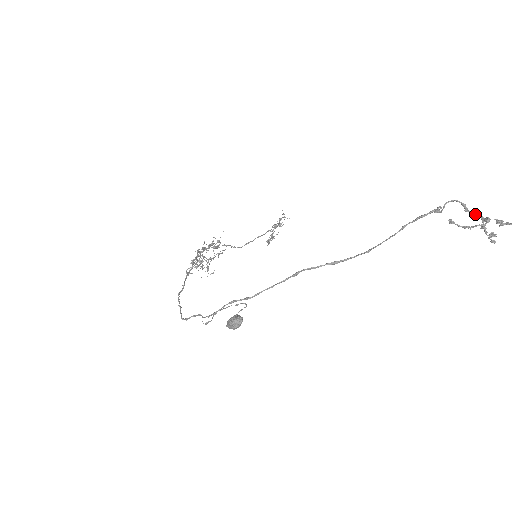
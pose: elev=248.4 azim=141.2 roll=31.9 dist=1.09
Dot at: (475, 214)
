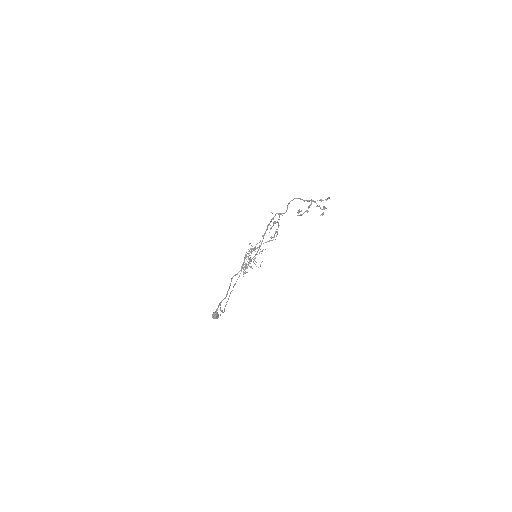
Dot at: (309, 201)
